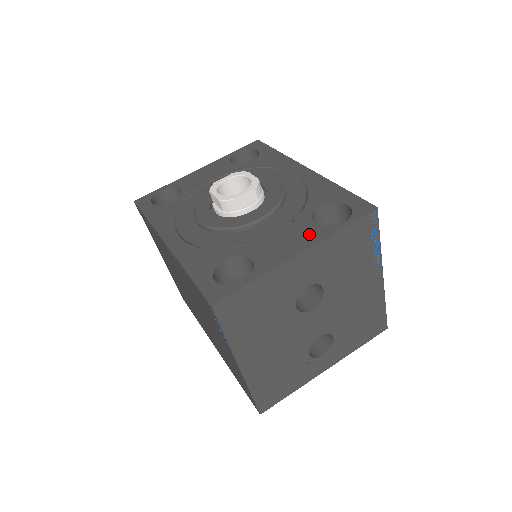
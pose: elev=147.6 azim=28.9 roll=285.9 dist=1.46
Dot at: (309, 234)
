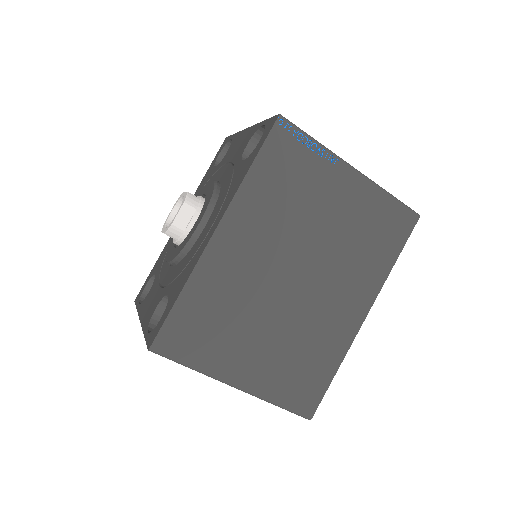
Dot at: (149, 313)
